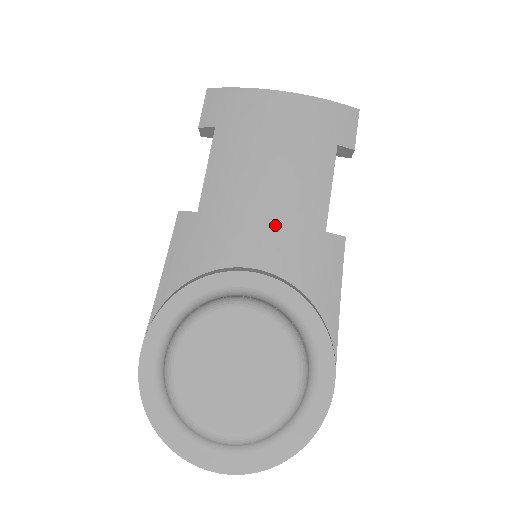
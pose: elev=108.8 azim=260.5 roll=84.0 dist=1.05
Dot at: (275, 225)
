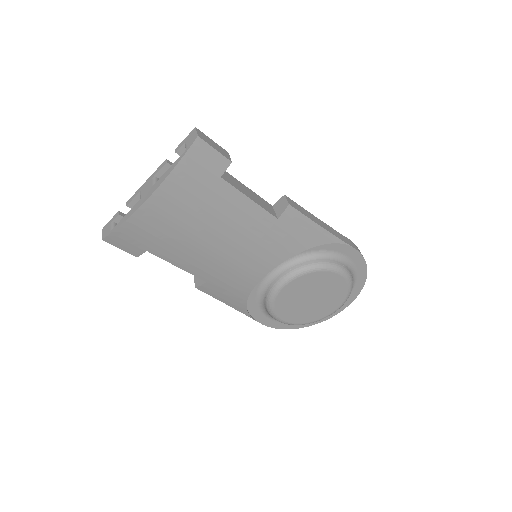
Dot at: (252, 251)
